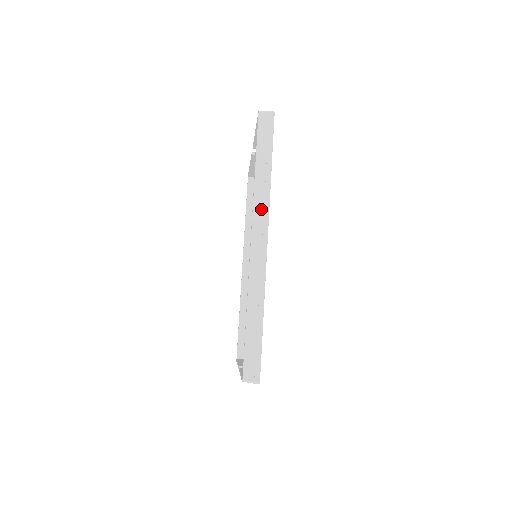
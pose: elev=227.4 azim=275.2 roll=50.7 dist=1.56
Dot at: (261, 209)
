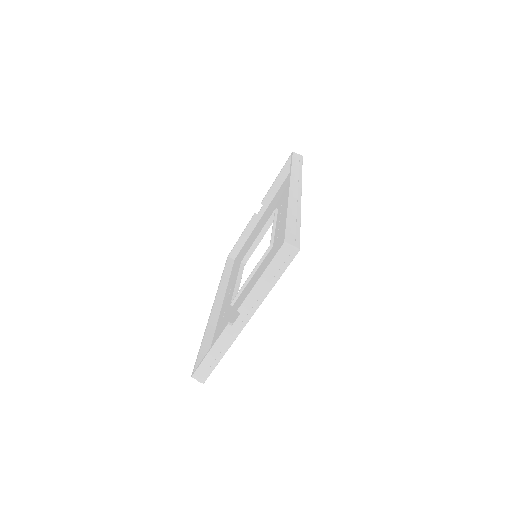
Dot at: (296, 179)
